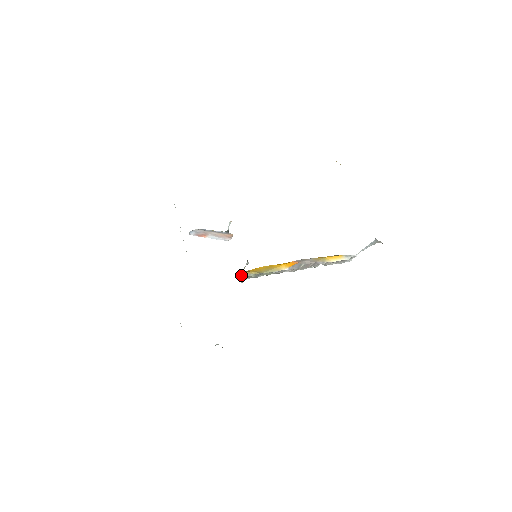
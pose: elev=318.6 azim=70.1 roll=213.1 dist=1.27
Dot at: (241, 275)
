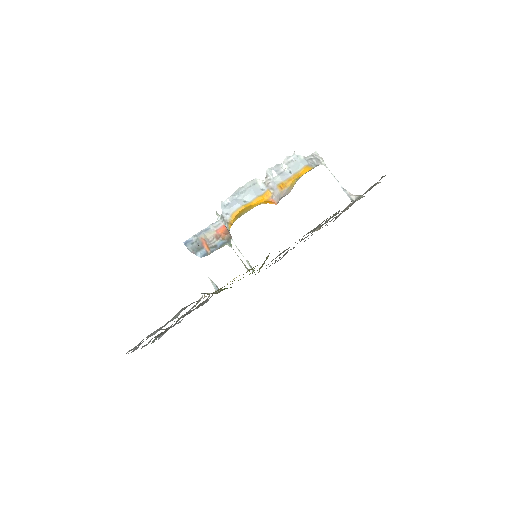
Dot at: occluded
